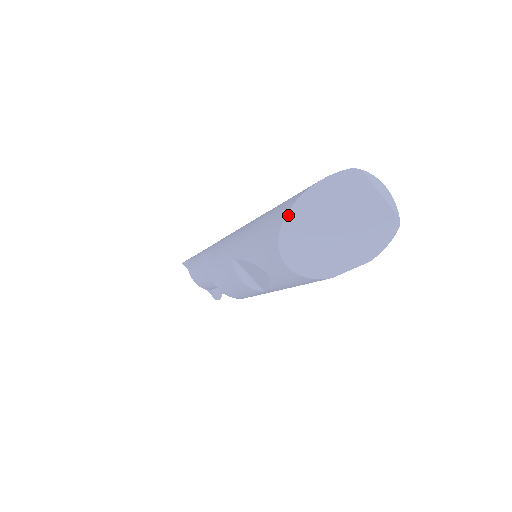
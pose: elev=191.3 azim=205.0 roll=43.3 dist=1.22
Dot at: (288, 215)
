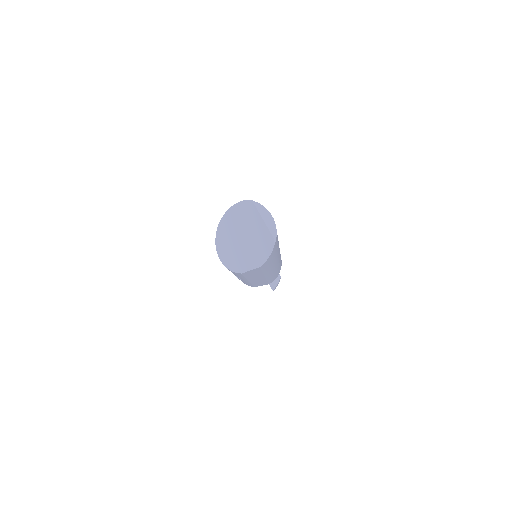
Dot at: (219, 225)
